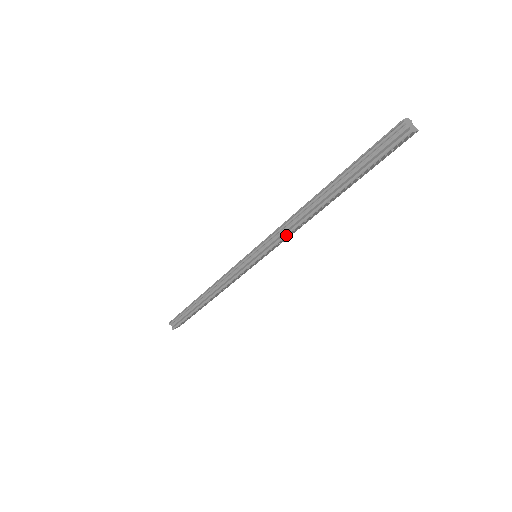
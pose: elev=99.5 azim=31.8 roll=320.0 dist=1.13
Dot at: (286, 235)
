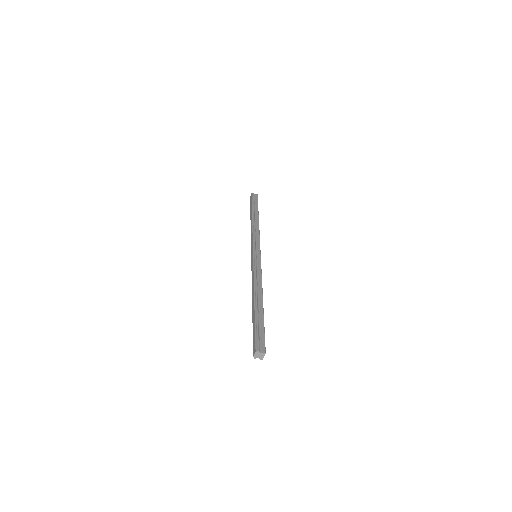
Dot at: occluded
